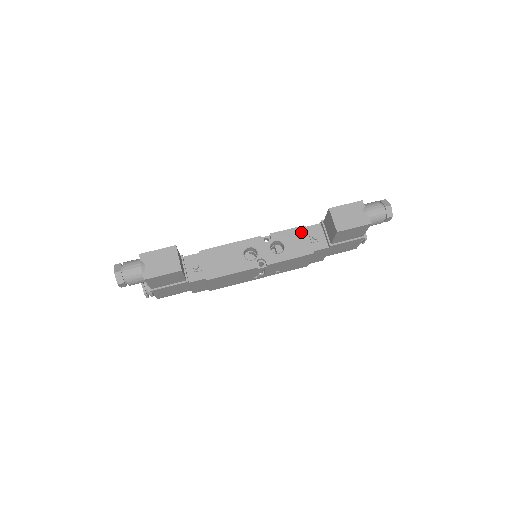
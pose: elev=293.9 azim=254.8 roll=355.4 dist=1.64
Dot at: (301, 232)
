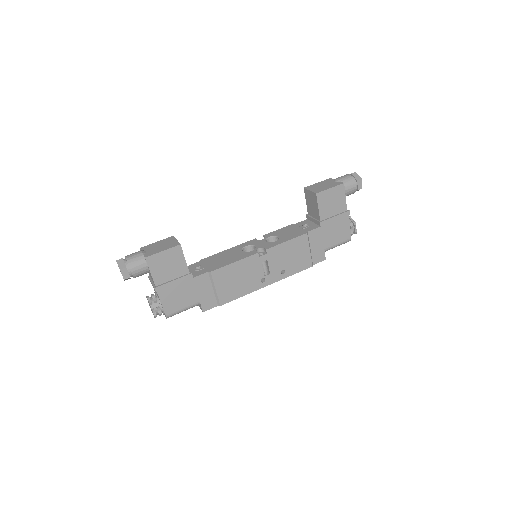
Dot at: (291, 227)
